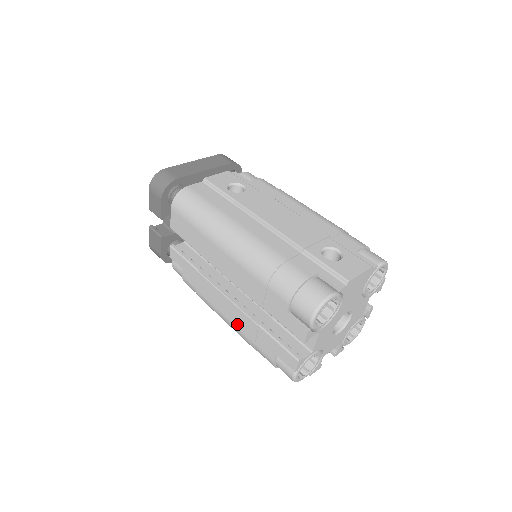
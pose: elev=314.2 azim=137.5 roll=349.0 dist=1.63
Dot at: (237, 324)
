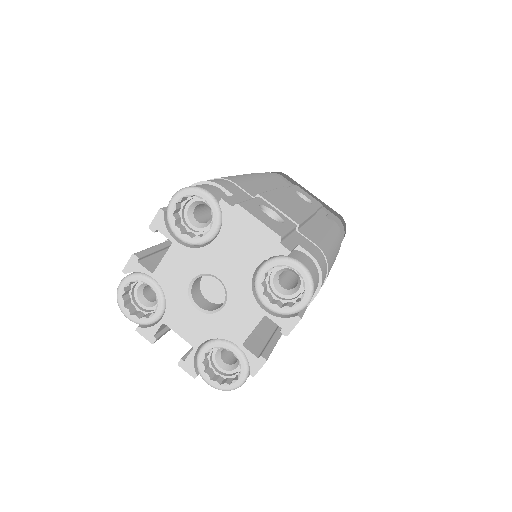
Dot at: occluded
